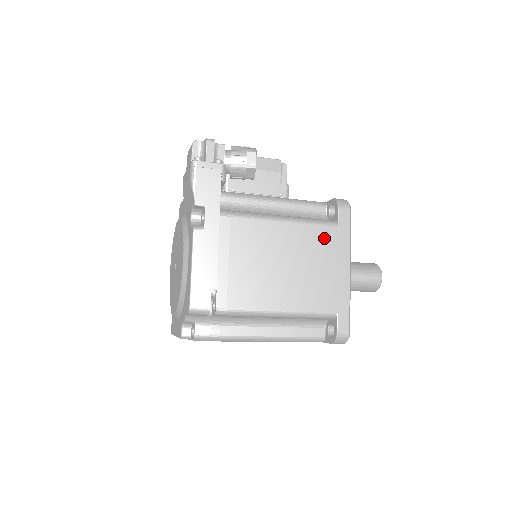
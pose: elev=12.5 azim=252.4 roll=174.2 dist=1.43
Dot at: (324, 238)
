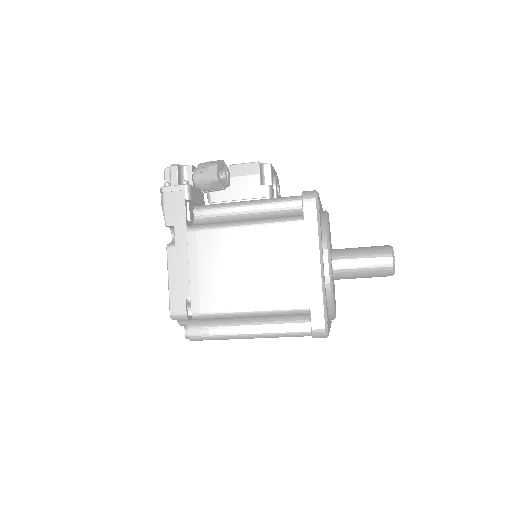
Dot at: (289, 235)
